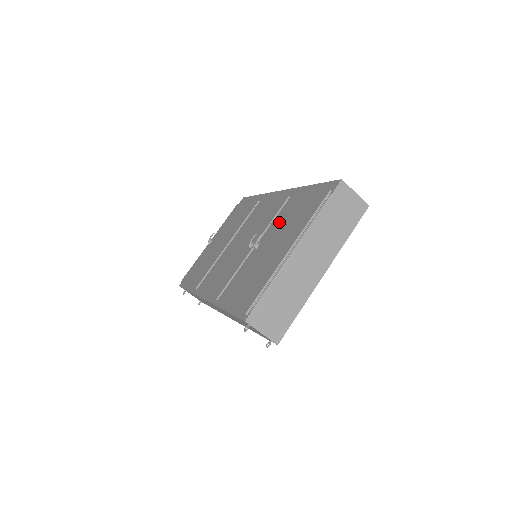
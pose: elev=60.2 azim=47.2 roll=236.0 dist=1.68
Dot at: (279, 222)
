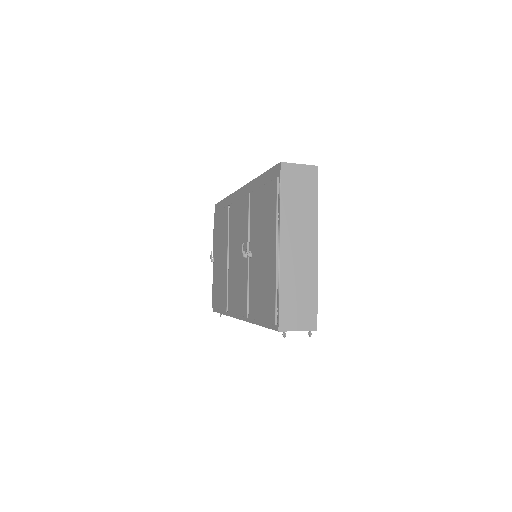
Dot at: (255, 224)
